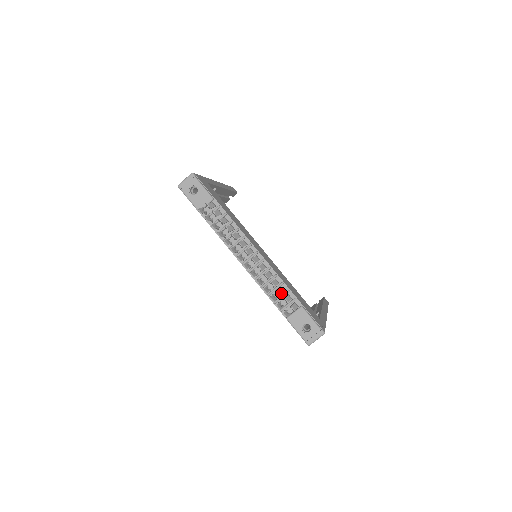
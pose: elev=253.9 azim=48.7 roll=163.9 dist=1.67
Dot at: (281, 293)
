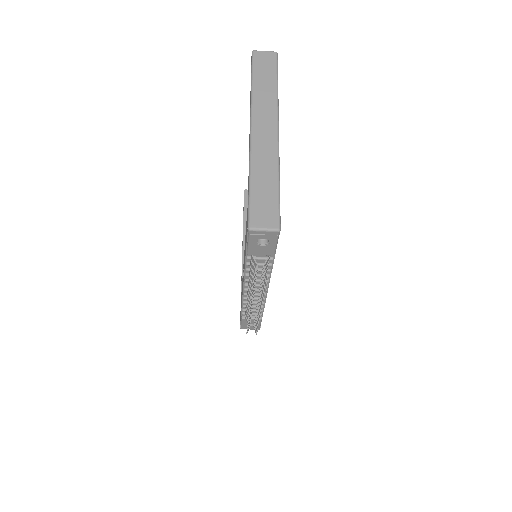
Dot at: occluded
